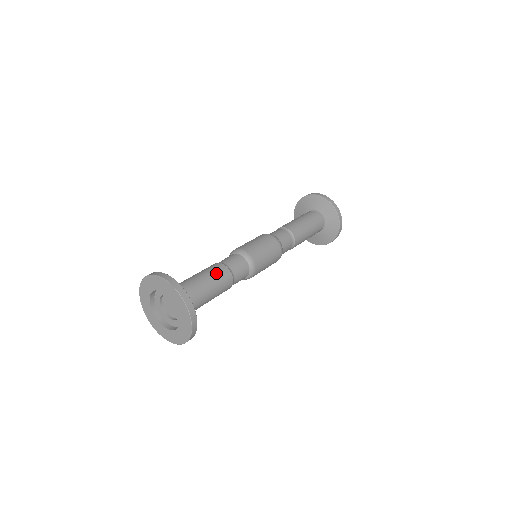
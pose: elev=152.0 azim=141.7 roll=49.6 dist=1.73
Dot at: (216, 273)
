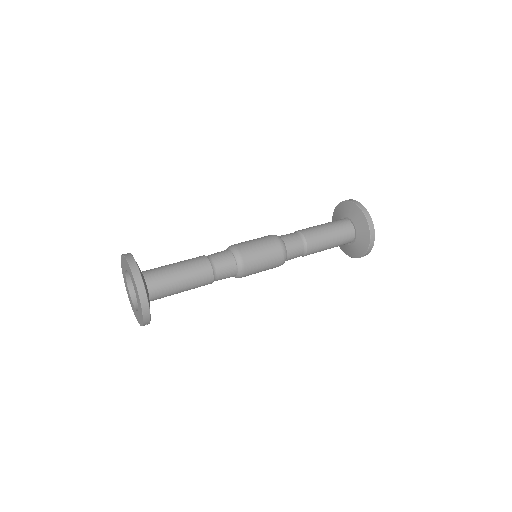
Dot at: (195, 266)
